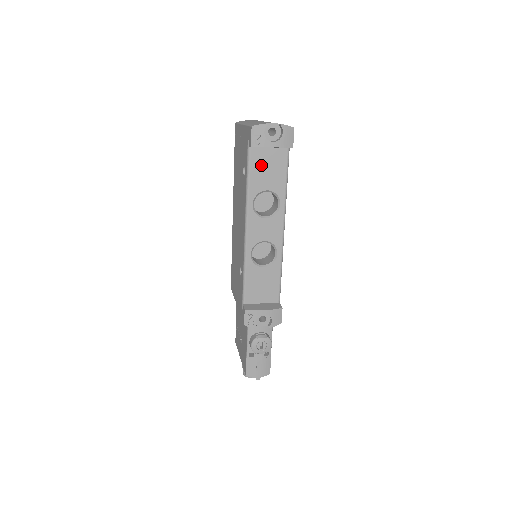
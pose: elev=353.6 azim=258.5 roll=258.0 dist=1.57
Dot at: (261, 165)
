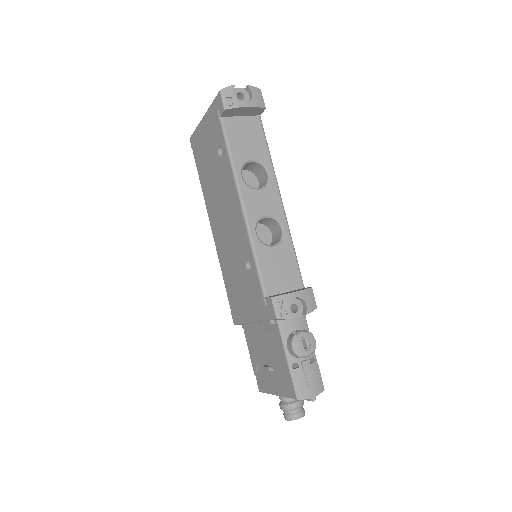
Dot at: (238, 134)
